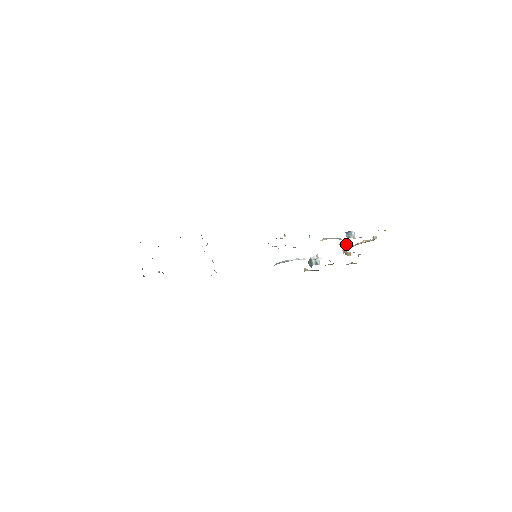
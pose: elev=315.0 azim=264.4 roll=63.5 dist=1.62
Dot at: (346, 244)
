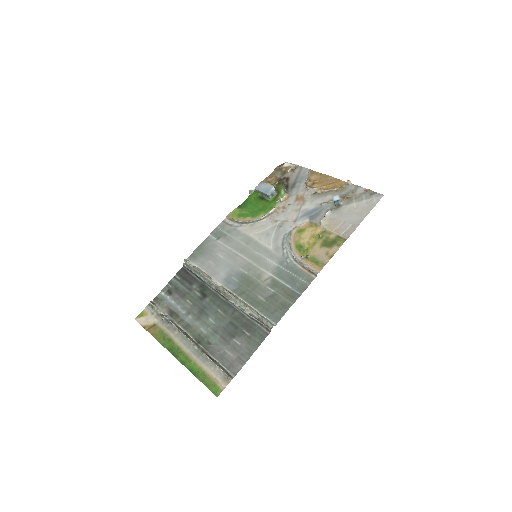
Dot at: (316, 189)
